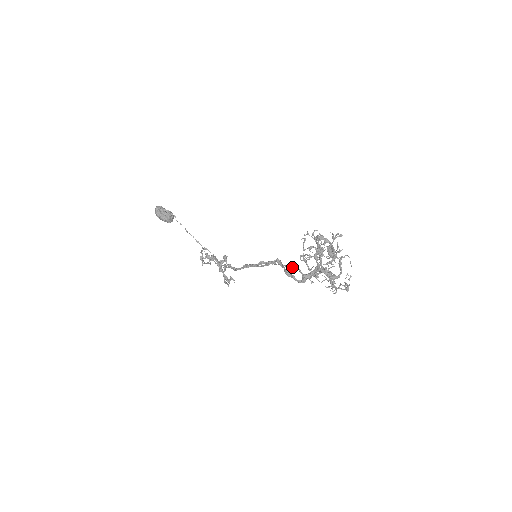
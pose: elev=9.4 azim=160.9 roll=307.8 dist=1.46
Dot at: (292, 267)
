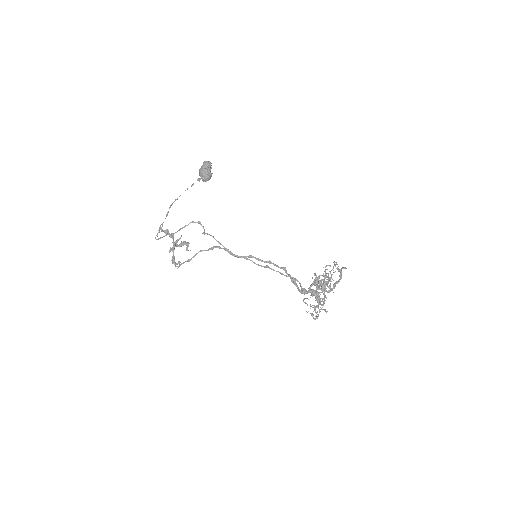
Dot at: occluded
